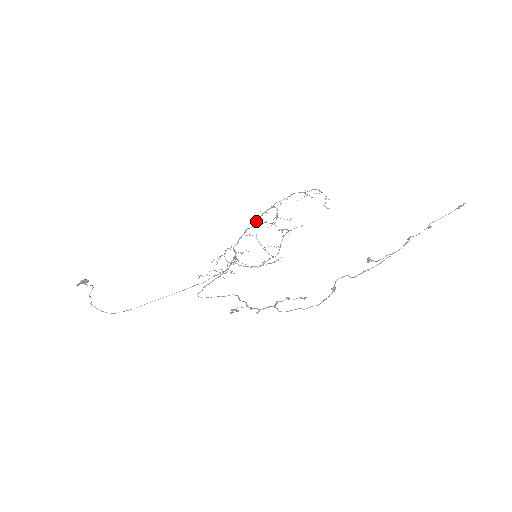
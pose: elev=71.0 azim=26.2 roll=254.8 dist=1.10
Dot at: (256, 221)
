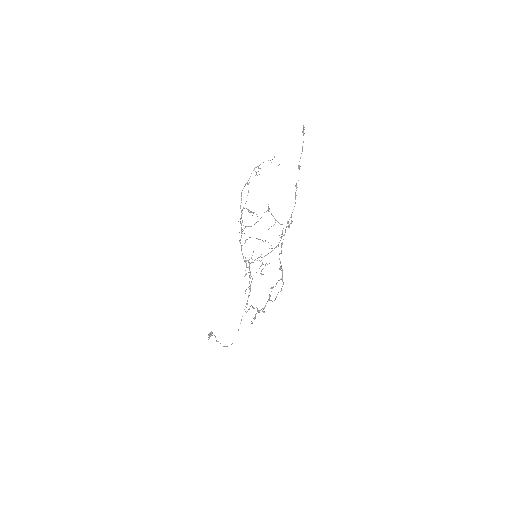
Dot at: (239, 232)
